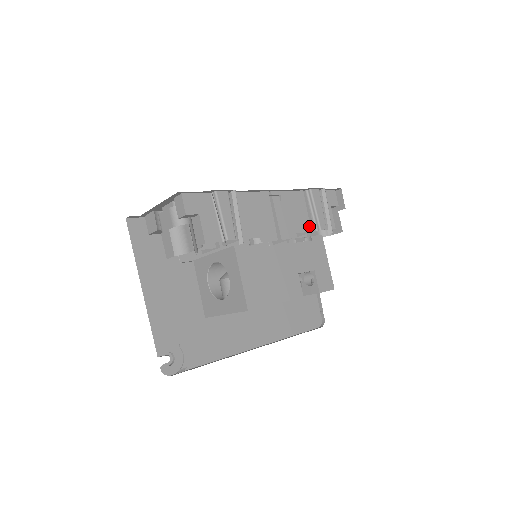
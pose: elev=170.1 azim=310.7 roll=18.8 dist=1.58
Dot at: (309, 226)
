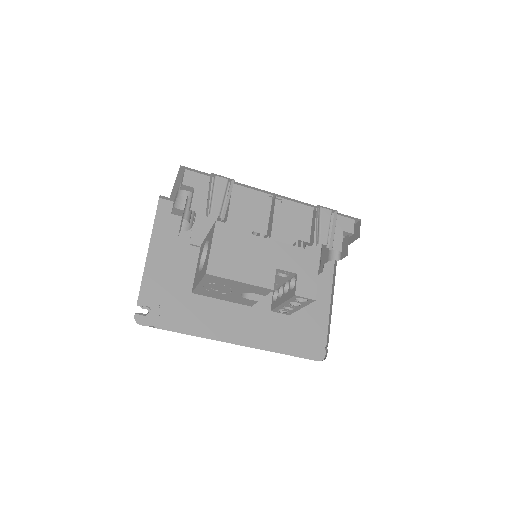
Dot at: (309, 237)
